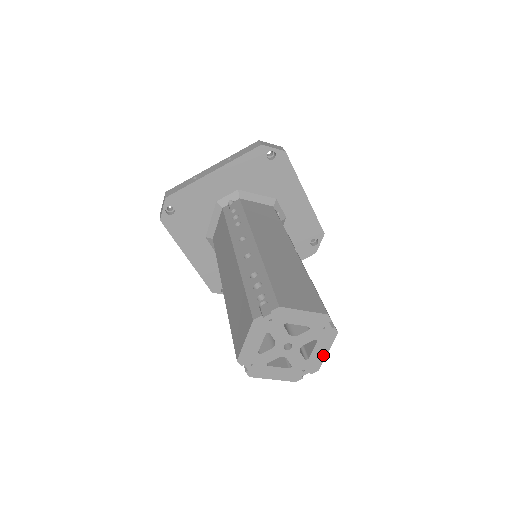
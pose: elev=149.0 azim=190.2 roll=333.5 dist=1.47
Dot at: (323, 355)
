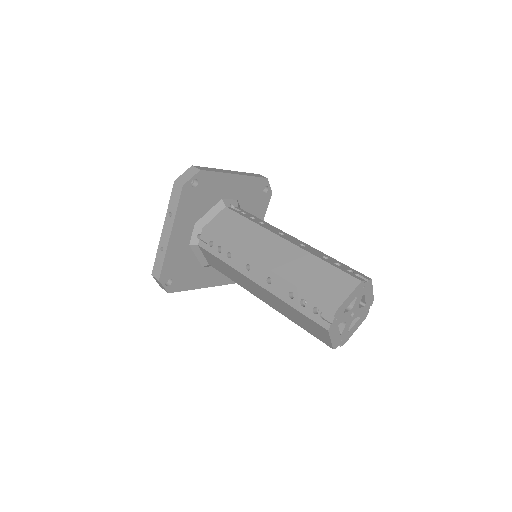
Dot at: (371, 294)
